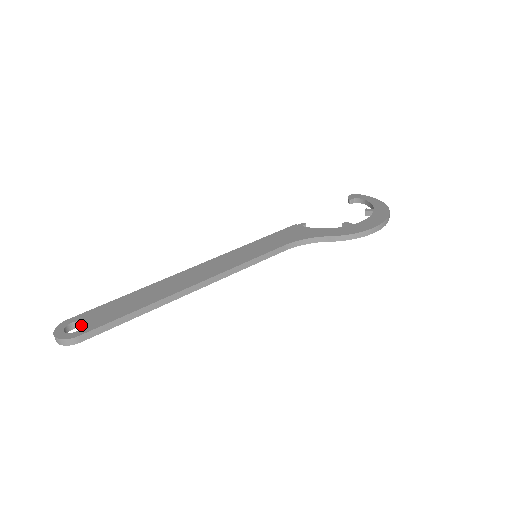
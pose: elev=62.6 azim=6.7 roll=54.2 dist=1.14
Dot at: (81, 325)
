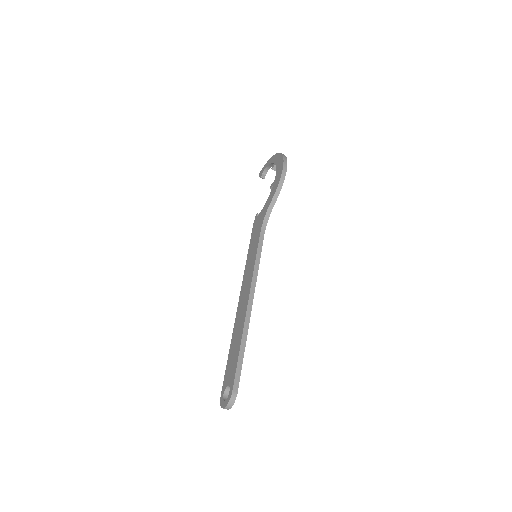
Dot at: (229, 390)
